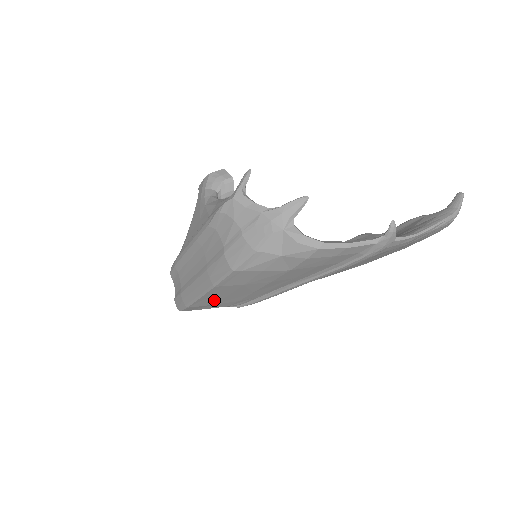
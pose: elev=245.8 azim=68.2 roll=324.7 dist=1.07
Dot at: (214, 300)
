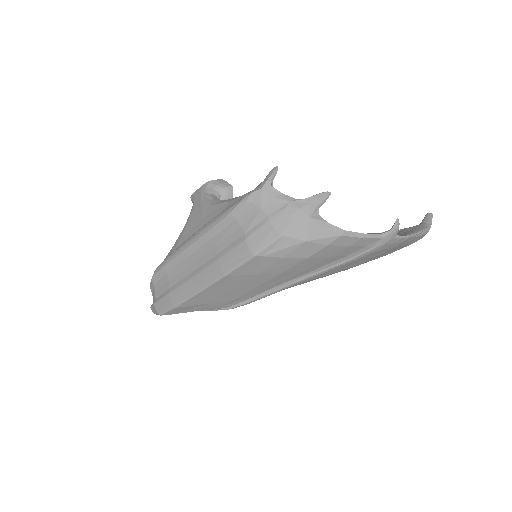
Dot at: (211, 297)
